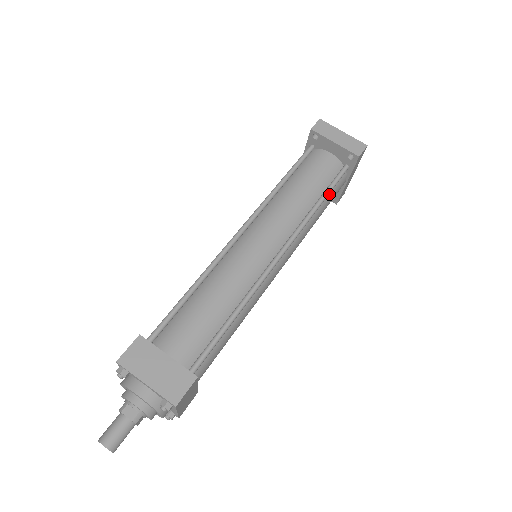
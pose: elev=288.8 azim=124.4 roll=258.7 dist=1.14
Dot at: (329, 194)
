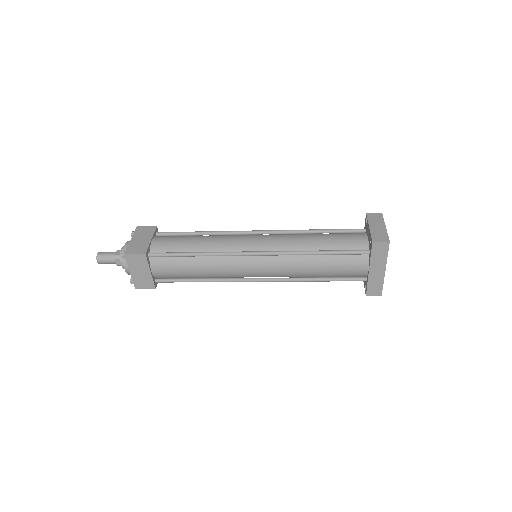
Dot at: (337, 258)
